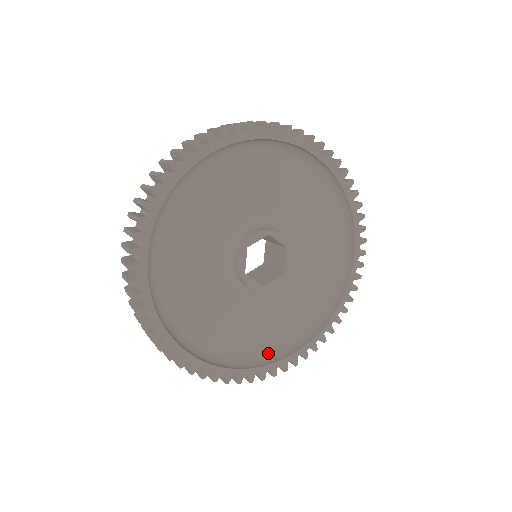
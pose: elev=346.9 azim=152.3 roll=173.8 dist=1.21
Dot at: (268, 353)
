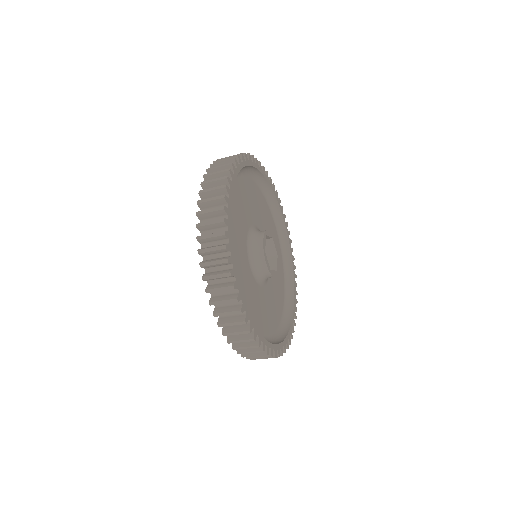
Dot at: (284, 315)
